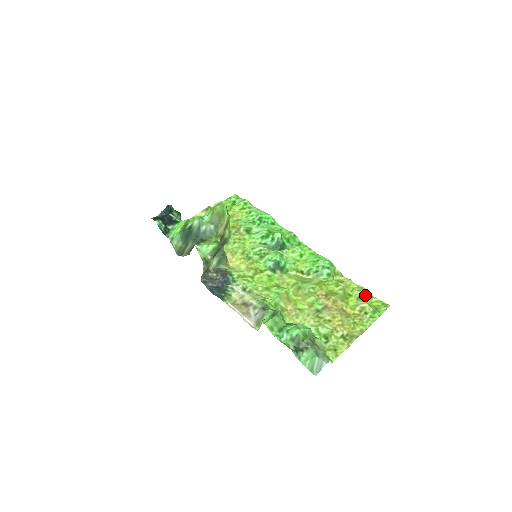
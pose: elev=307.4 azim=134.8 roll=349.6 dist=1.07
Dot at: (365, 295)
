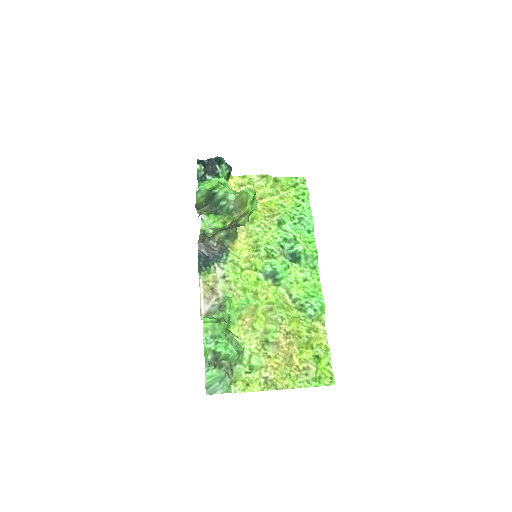
Dot at: (324, 358)
